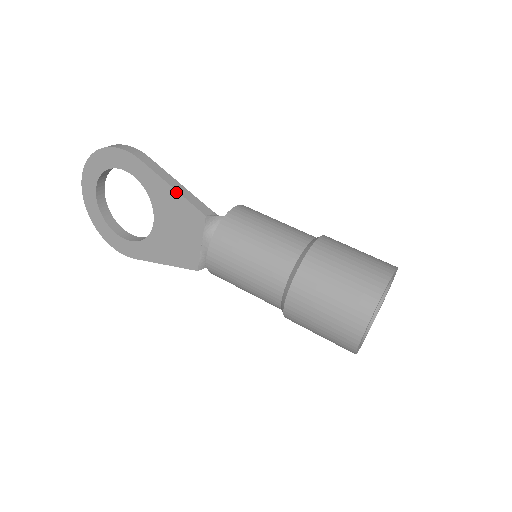
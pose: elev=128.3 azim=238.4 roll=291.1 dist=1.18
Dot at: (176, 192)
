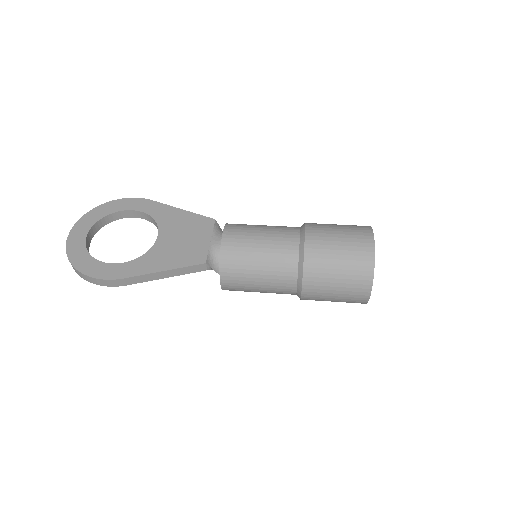
Dot at: (186, 211)
